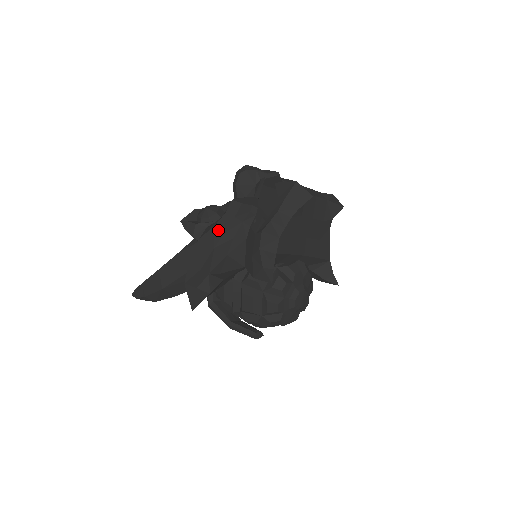
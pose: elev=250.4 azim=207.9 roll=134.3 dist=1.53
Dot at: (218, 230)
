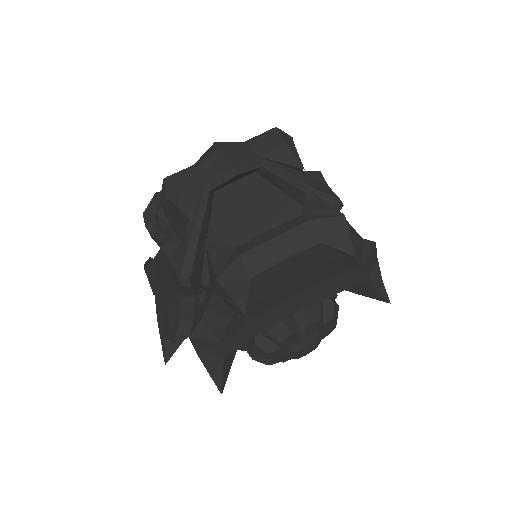
Dot at: (164, 277)
